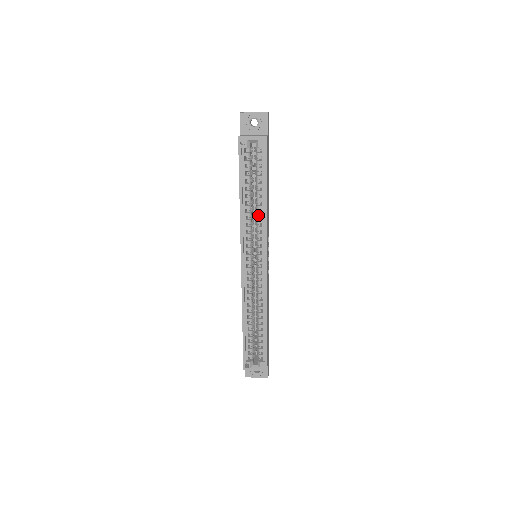
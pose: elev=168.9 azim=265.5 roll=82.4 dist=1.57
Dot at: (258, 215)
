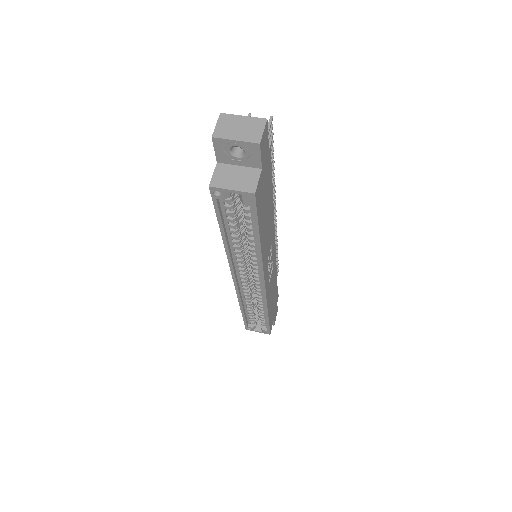
Dot at: (250, 251)
